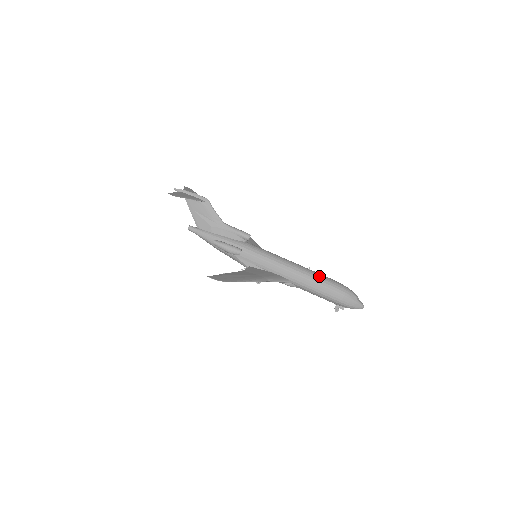
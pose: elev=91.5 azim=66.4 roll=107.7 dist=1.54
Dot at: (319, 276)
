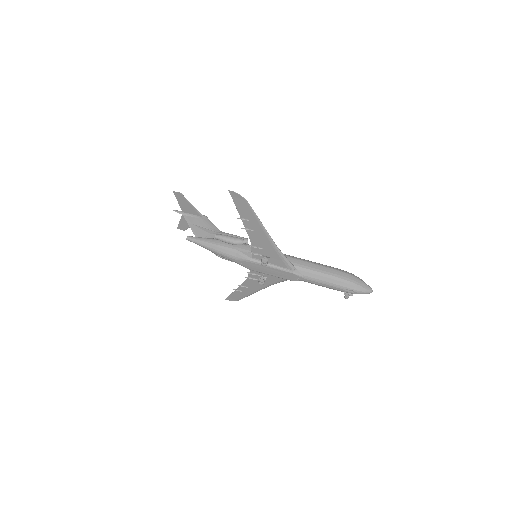
Dot at: (321, 264)
